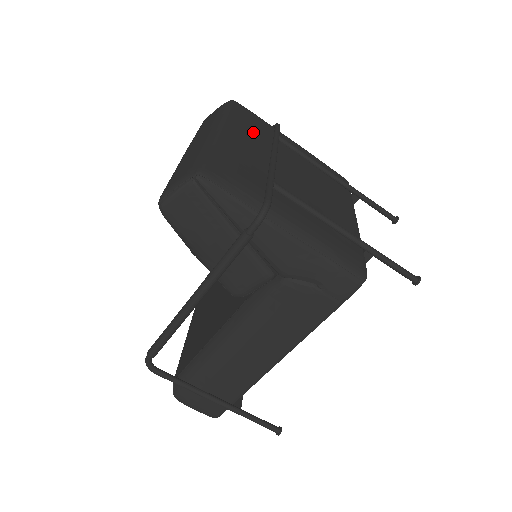
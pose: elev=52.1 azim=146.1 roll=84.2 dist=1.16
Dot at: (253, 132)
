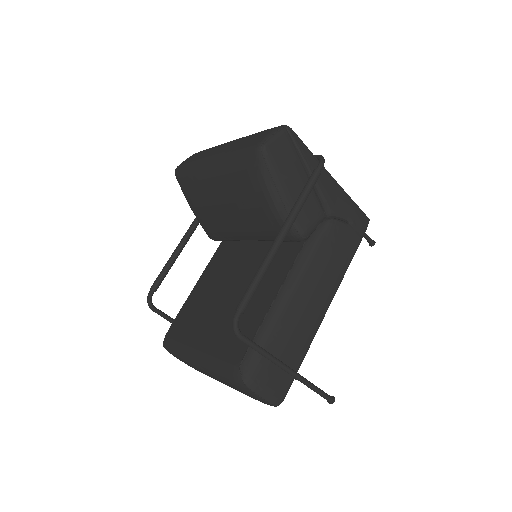
Dot at: occluded
